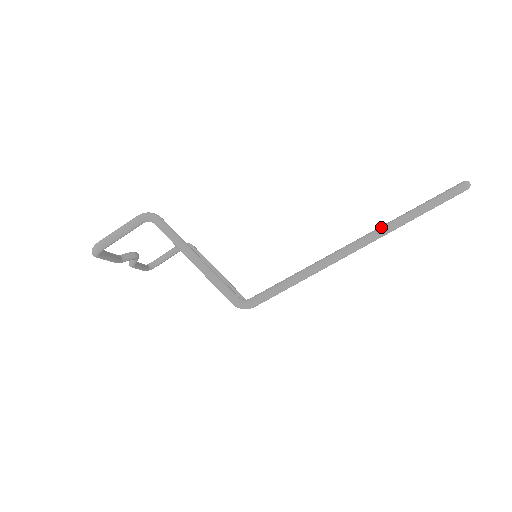
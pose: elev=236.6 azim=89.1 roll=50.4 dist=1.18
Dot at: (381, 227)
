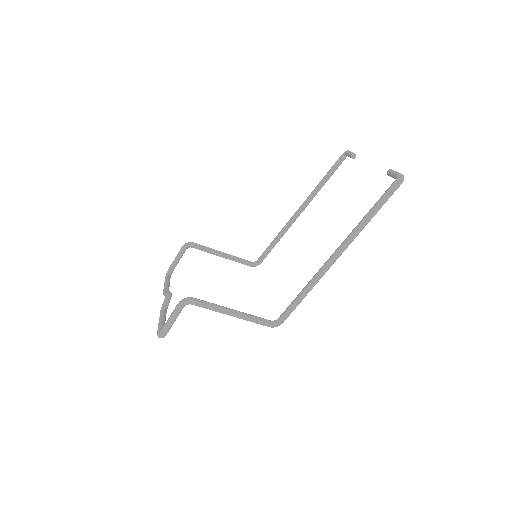
Dot at: (349, 237)
